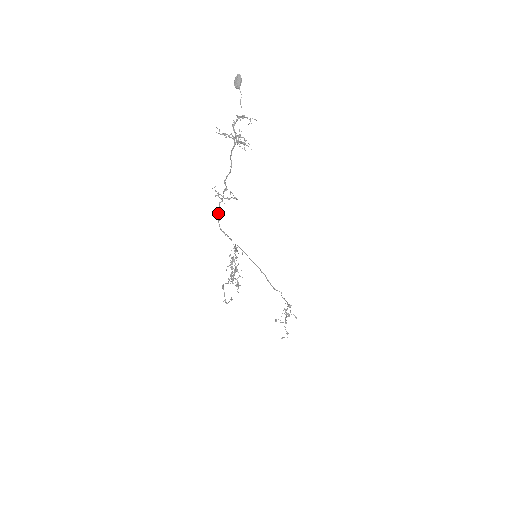
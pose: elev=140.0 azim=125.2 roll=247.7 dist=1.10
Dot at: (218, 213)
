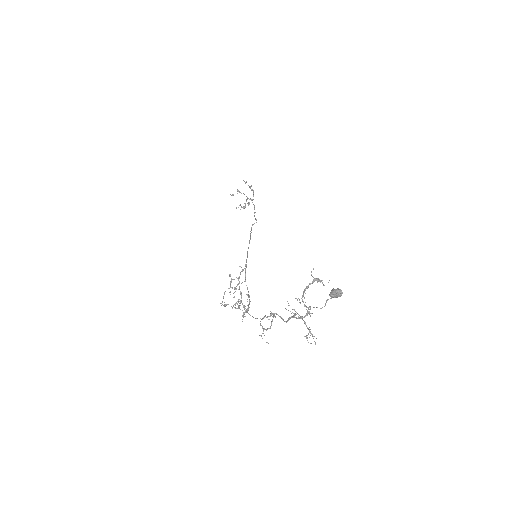
Dot at: occluded
